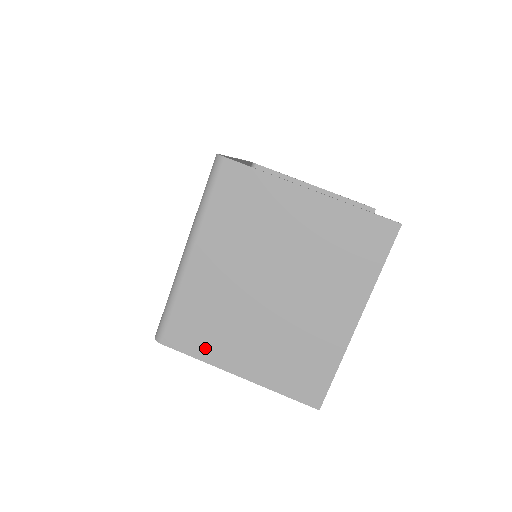
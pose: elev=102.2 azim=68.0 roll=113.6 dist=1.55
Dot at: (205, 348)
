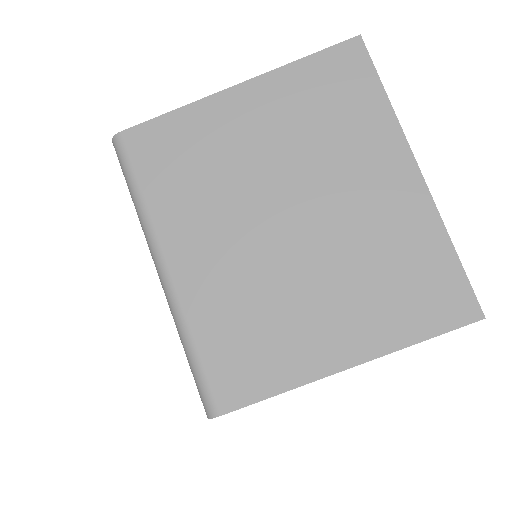
Dot at: (278, 369)
